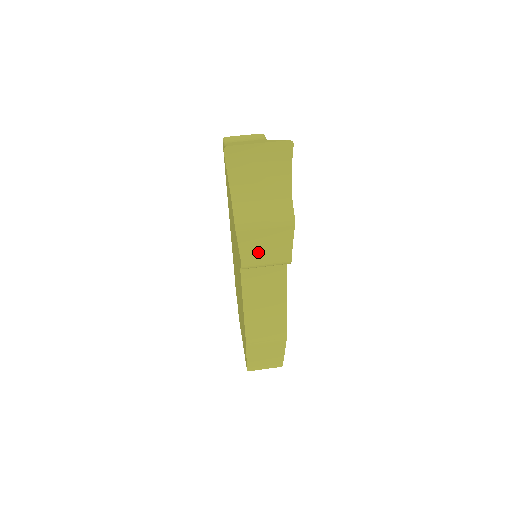
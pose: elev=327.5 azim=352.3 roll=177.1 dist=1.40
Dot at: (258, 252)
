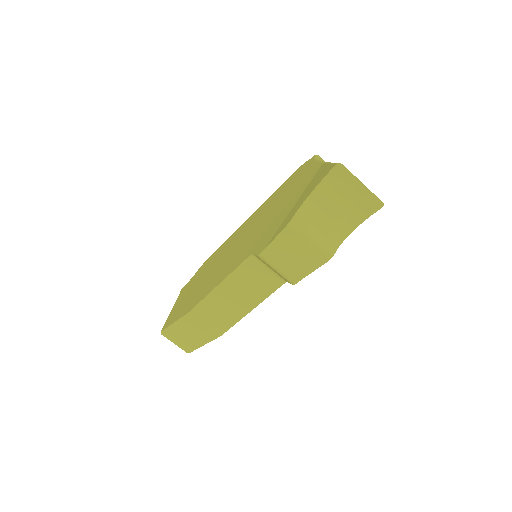
Dot at: (283, 255)
